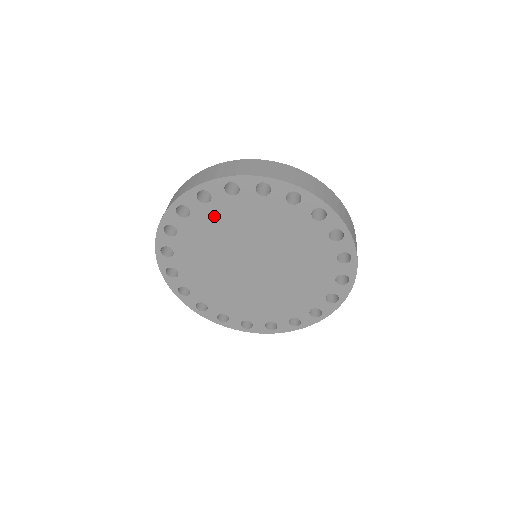
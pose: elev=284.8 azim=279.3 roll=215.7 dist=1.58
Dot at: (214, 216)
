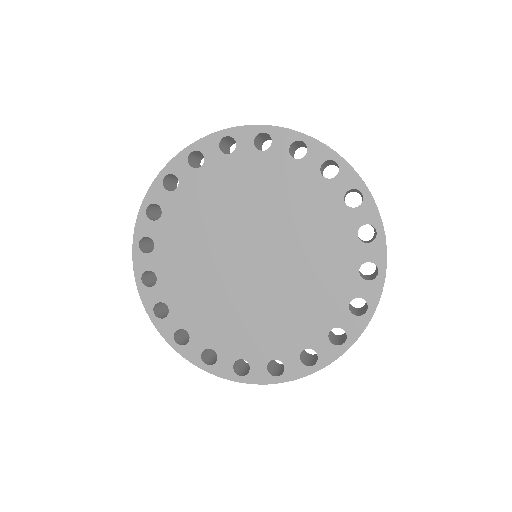
Dot at: (282, 175)
